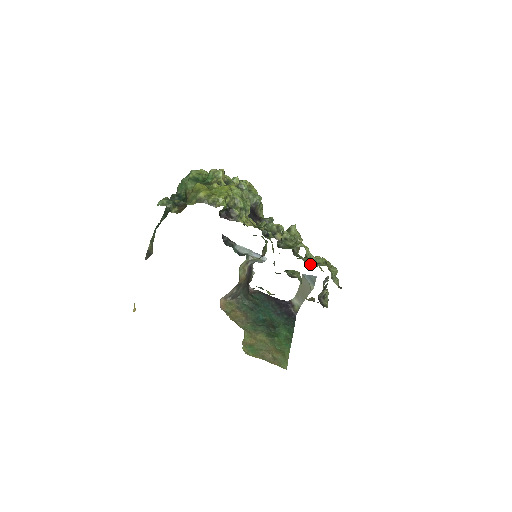
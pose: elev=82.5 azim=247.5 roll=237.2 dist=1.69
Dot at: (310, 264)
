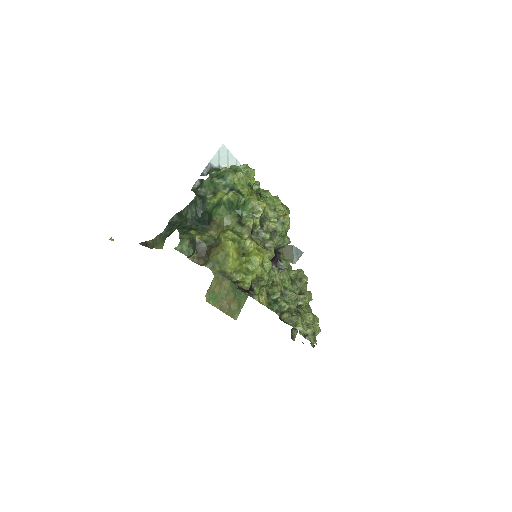
Dot at: (301, 305)
